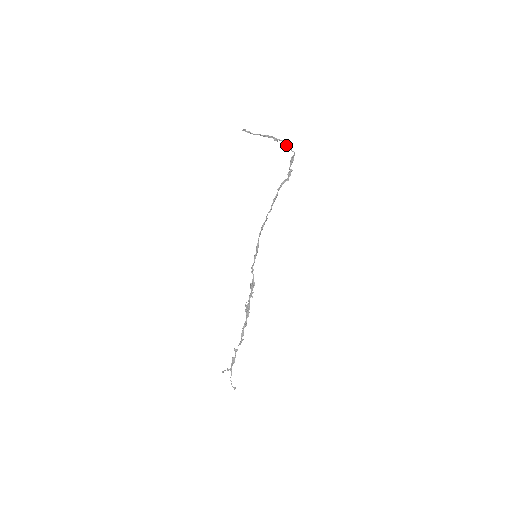
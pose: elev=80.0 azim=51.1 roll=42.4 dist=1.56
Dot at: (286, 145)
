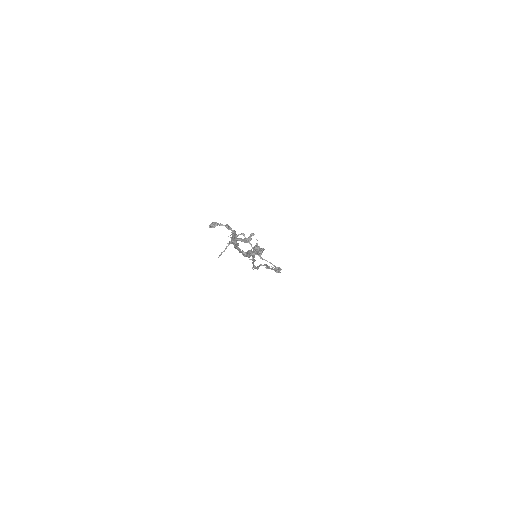
Dot at: (272, 264)
